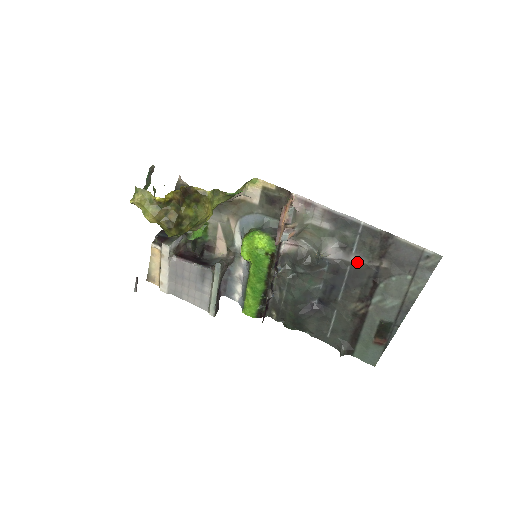
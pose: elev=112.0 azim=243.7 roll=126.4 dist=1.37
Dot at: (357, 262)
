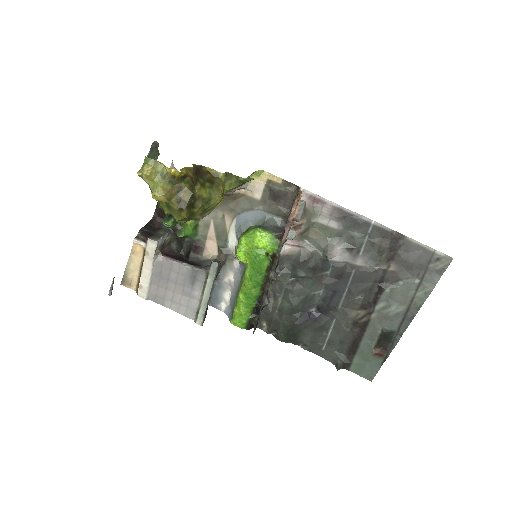
Dot at: (363, 265)
